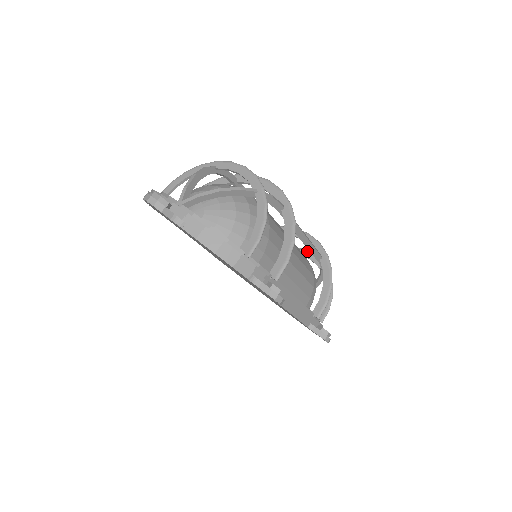
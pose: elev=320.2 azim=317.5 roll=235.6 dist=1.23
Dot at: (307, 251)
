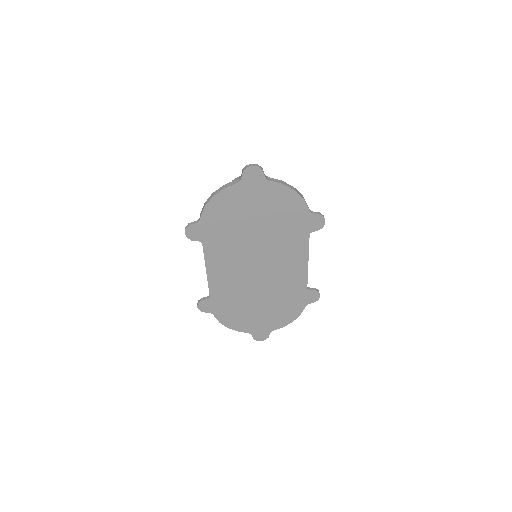
Dot at: occluded
